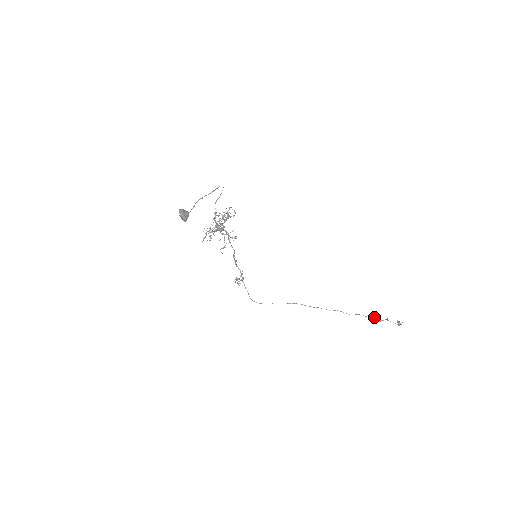
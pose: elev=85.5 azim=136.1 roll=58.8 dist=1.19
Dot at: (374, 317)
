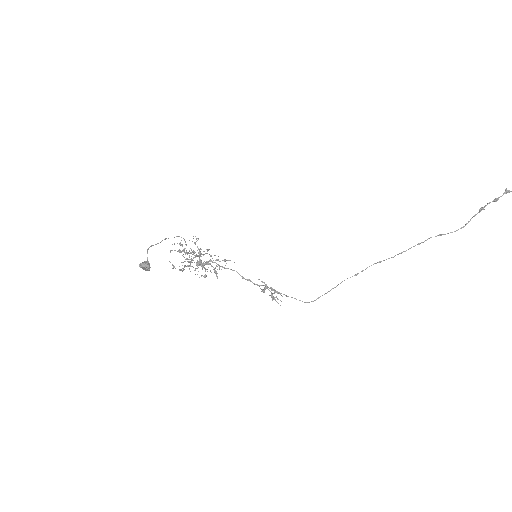
Dot at: occluded
